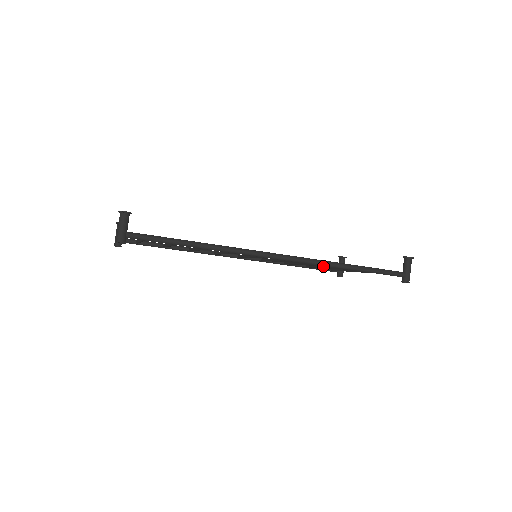
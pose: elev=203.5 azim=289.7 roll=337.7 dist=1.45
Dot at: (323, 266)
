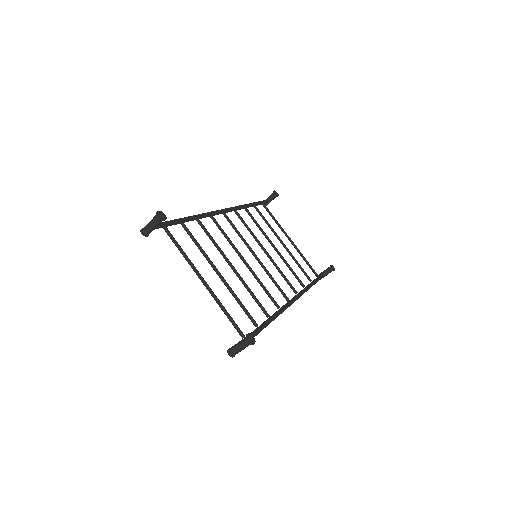
Dot at: (276, 235)
